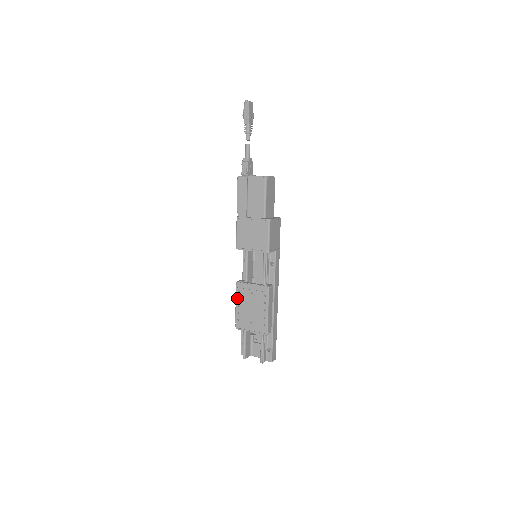
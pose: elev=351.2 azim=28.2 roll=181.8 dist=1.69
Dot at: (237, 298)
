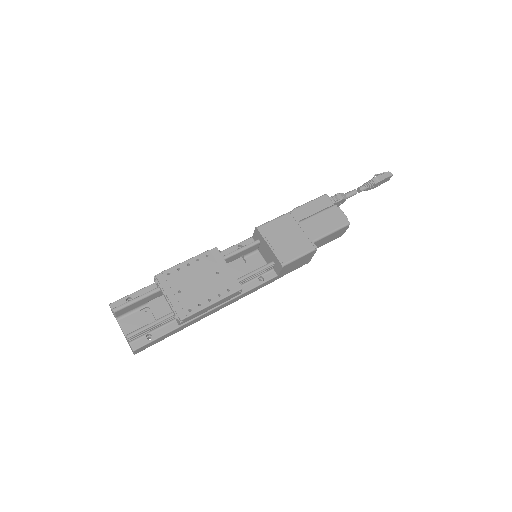
Dot at: (197, 258)
